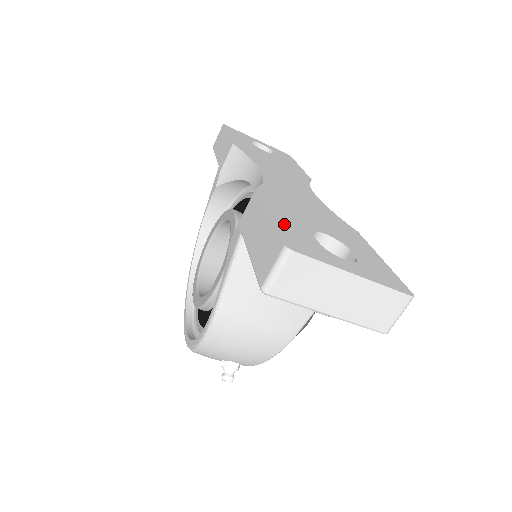
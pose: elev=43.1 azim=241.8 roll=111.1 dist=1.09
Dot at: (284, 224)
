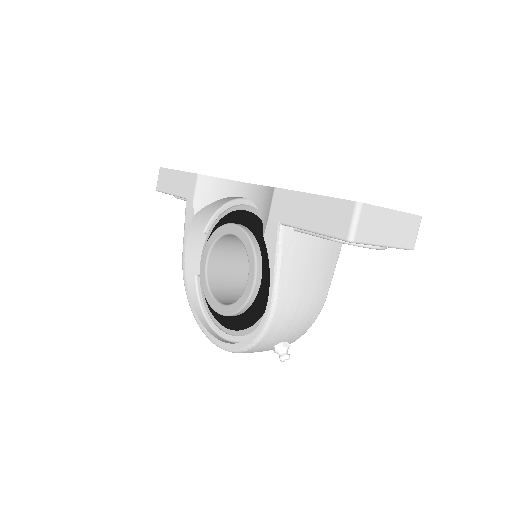
Dot at: occluded
